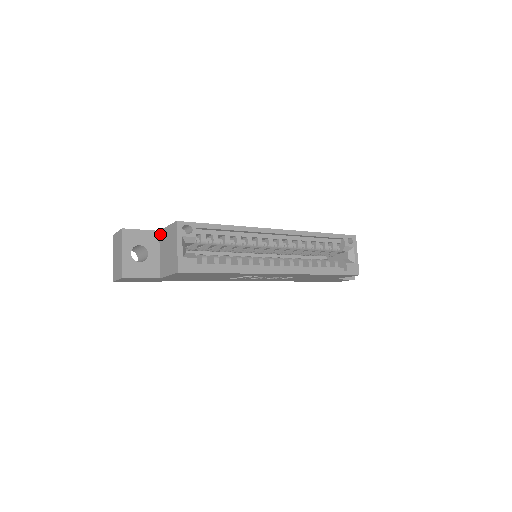
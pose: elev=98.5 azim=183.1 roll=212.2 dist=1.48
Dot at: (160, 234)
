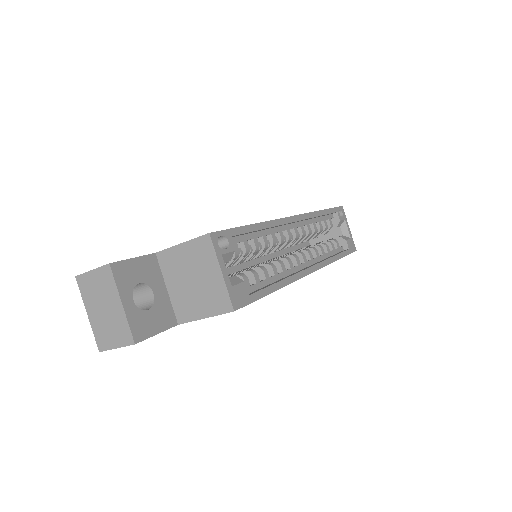
Dot at: (160, 258)
